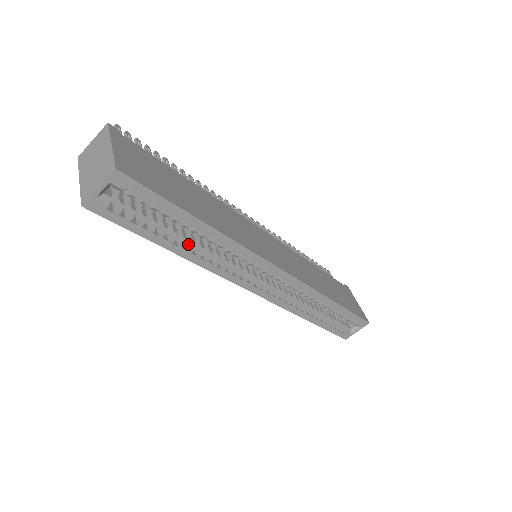
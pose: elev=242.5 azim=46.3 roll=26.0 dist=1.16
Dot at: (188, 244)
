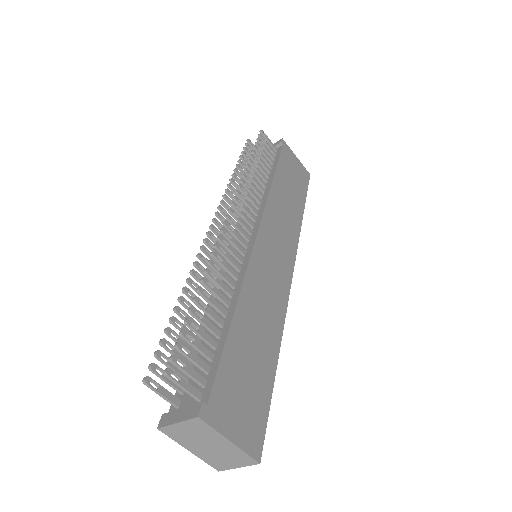
Dot at: occluded
